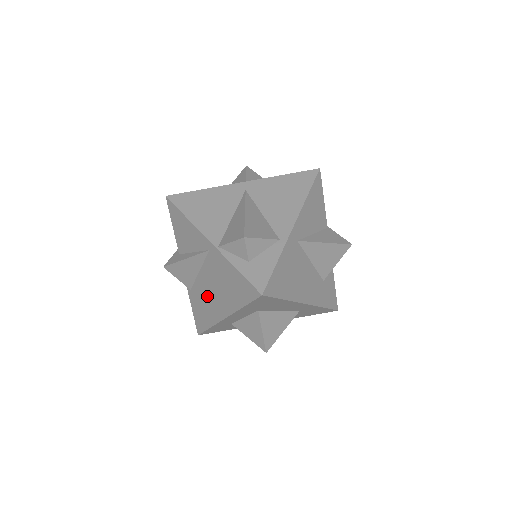
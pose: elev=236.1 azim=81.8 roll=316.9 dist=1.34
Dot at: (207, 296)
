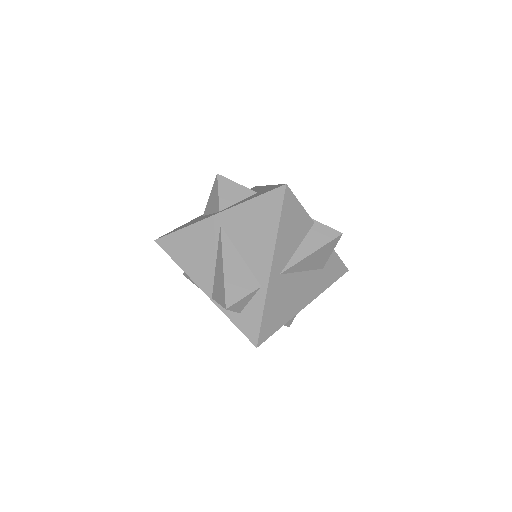
Dot at: occluded
